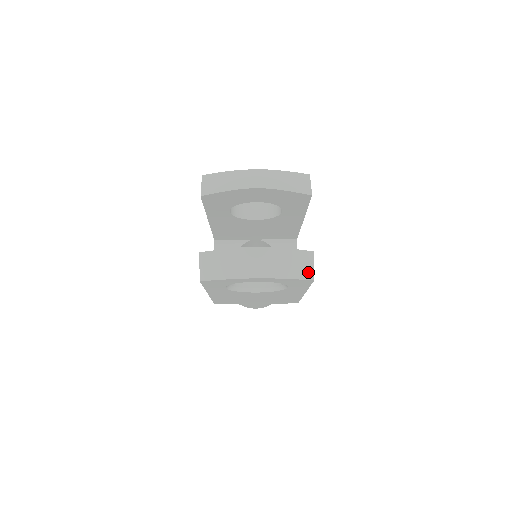
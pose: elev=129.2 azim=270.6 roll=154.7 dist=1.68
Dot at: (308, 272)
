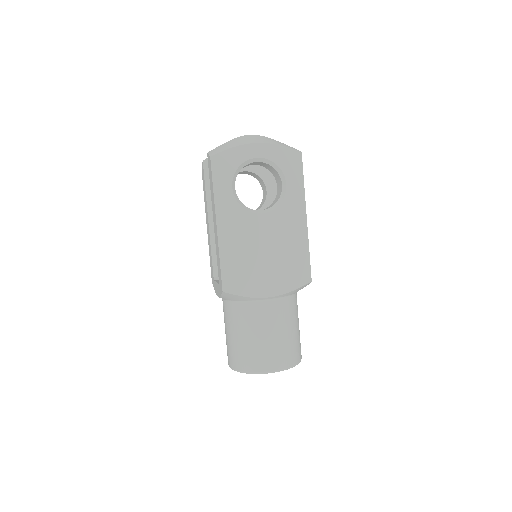
Dot at: occluded
